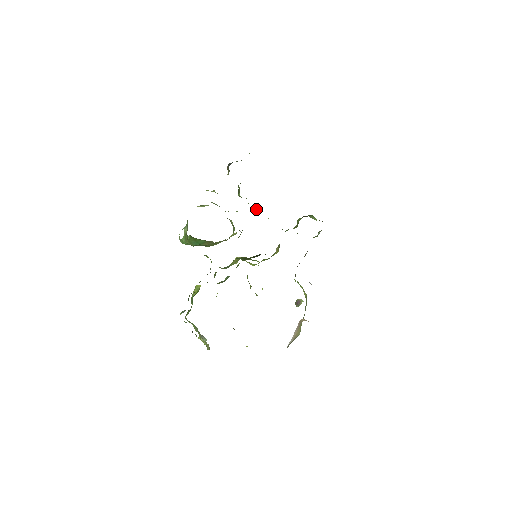
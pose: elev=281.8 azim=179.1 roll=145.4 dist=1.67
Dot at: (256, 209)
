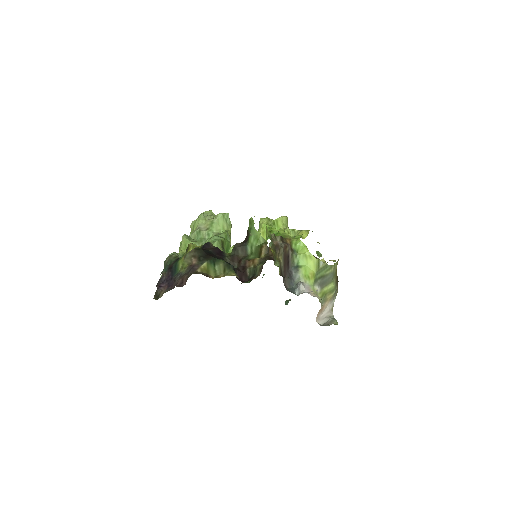
Dot at: occluded
